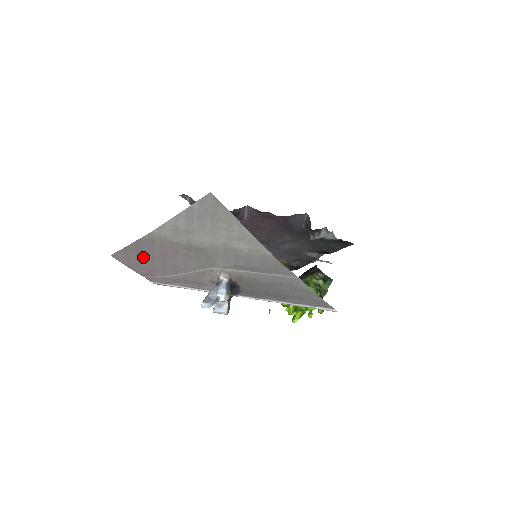
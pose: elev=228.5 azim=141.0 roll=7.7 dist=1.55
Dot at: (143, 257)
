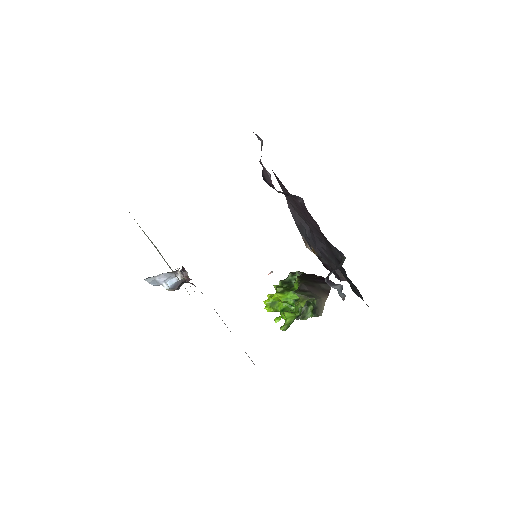
Dot at: occluded
